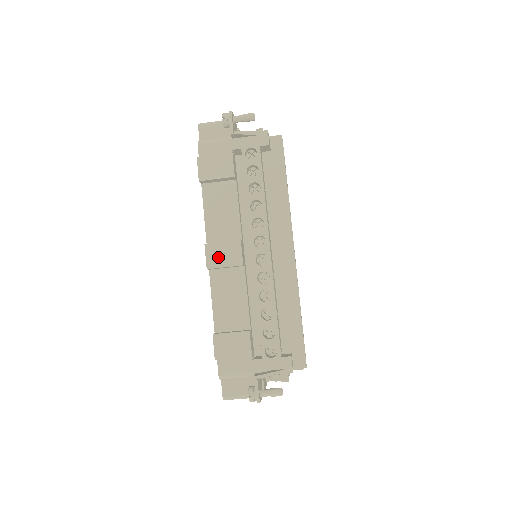
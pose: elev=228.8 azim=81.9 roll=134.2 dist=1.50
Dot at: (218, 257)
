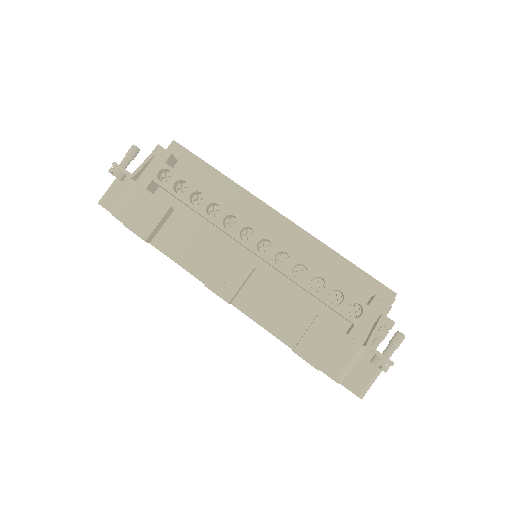
Dot at: (227, 284)
